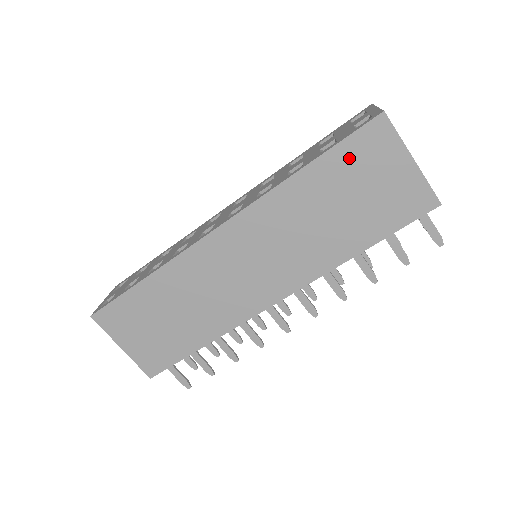
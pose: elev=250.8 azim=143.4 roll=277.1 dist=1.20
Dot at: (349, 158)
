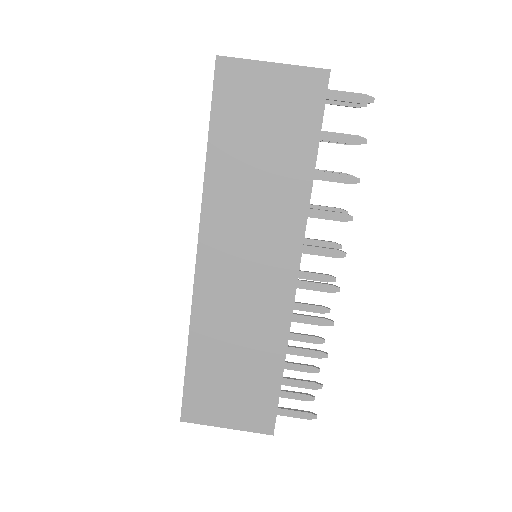
Dot at: (229, 111)
